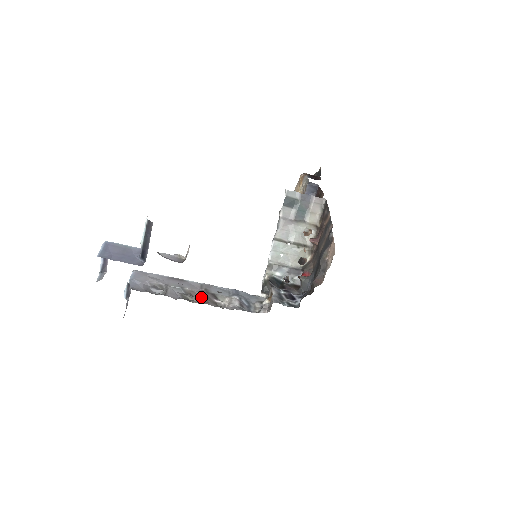
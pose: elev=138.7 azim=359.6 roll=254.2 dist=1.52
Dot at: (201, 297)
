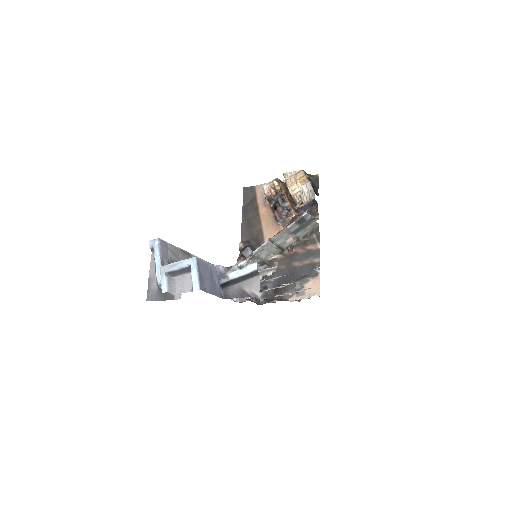
Dot at: occluded
